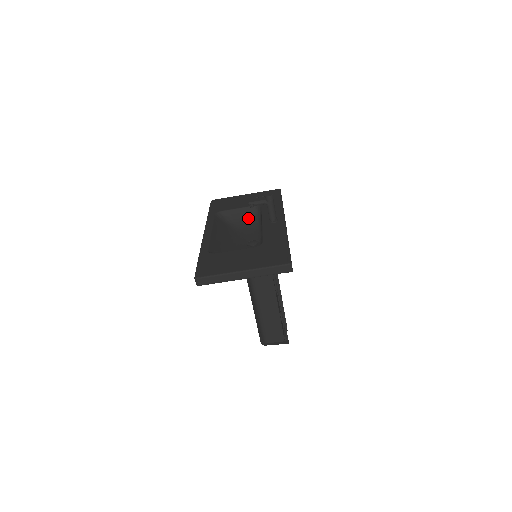
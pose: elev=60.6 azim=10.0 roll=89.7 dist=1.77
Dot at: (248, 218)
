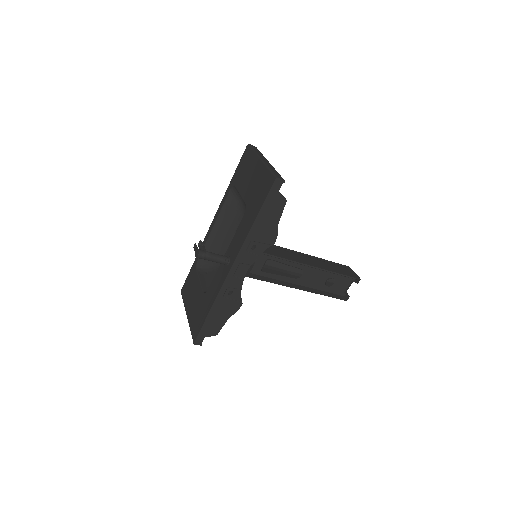
Dot at: occluded
